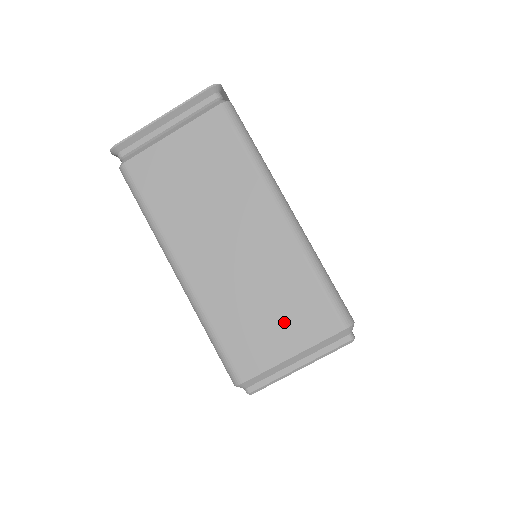
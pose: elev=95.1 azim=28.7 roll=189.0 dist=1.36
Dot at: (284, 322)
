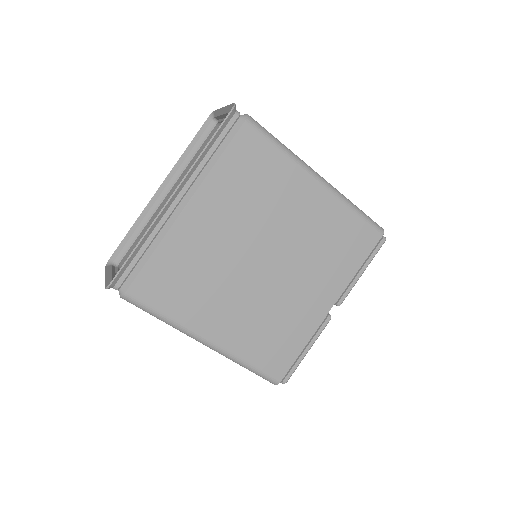
Dot at: occluded
